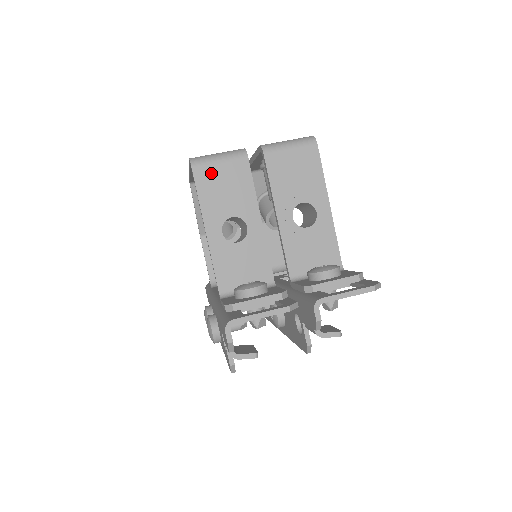
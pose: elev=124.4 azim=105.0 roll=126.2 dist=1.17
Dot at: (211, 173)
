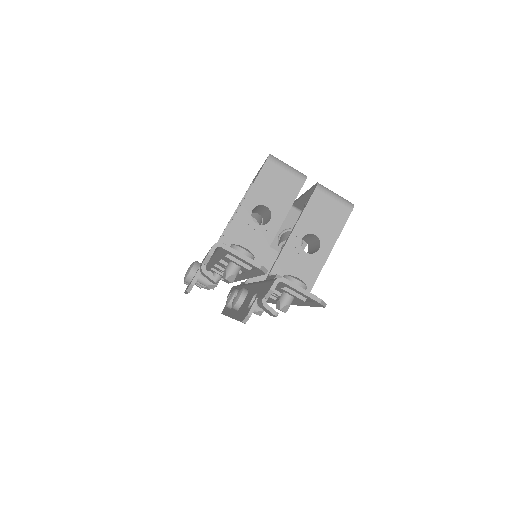
Dot at: (276, 171)
